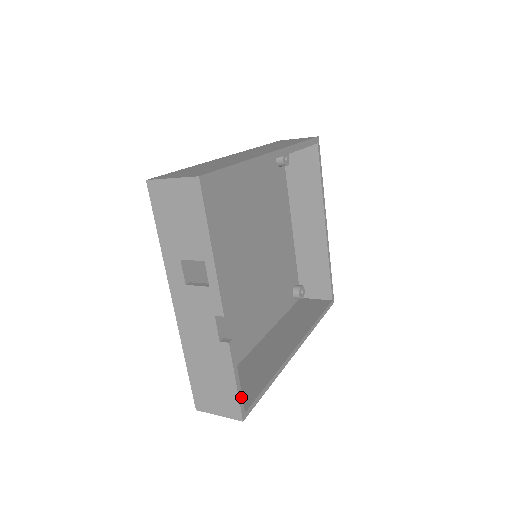
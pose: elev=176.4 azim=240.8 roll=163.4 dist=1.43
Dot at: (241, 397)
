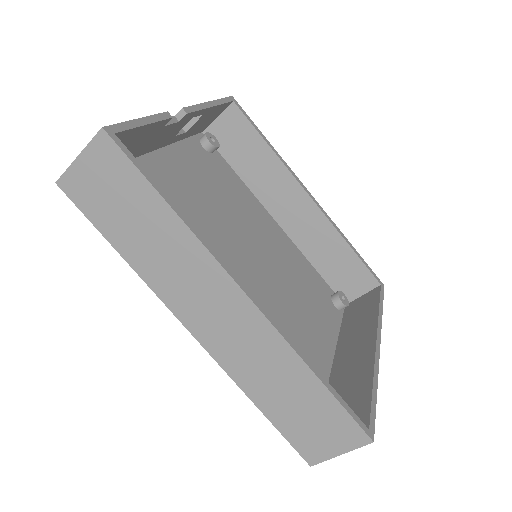
Dot at: (129, 127)
